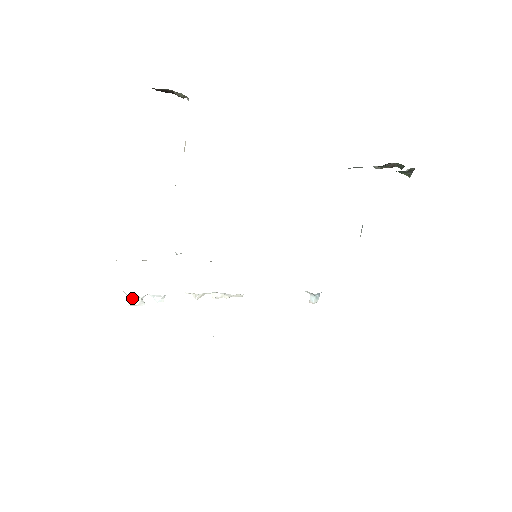
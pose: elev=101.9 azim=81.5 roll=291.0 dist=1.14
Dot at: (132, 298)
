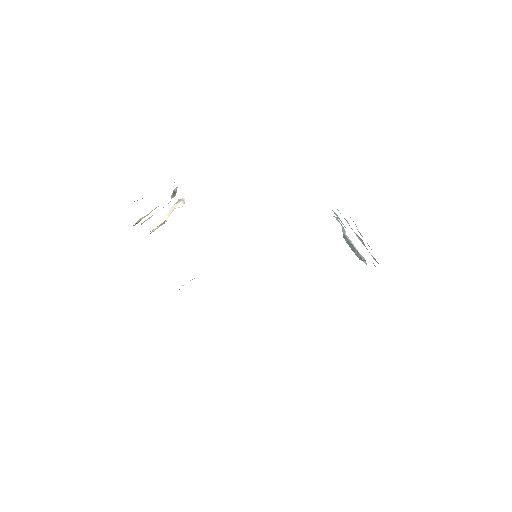
Dot at: occluded
